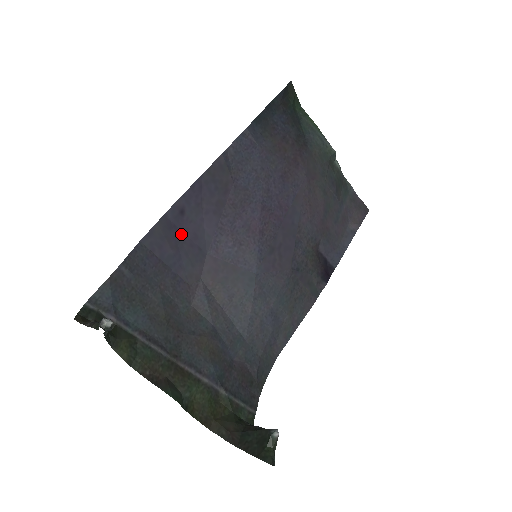
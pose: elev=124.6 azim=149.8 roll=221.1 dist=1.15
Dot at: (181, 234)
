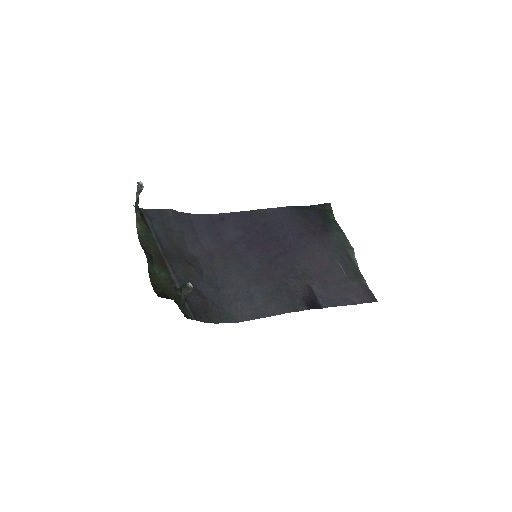
Dot at: (215, 227)
